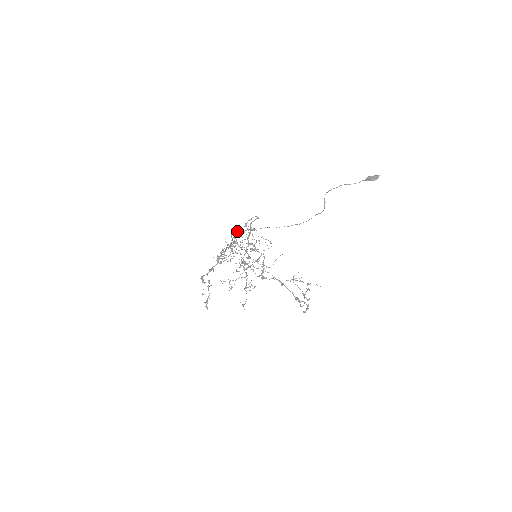
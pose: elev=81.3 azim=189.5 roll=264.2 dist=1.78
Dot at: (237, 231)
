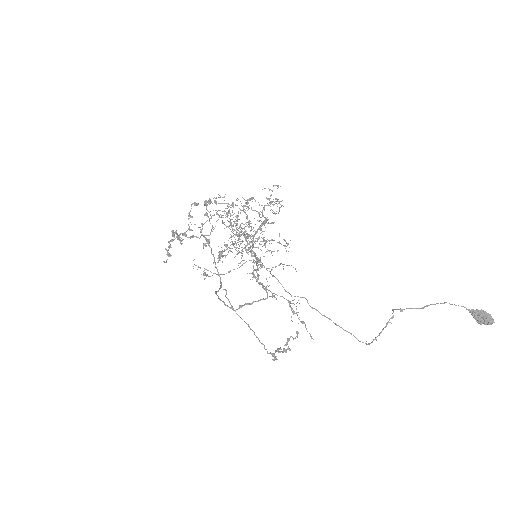
Dot at: (247, 201)
